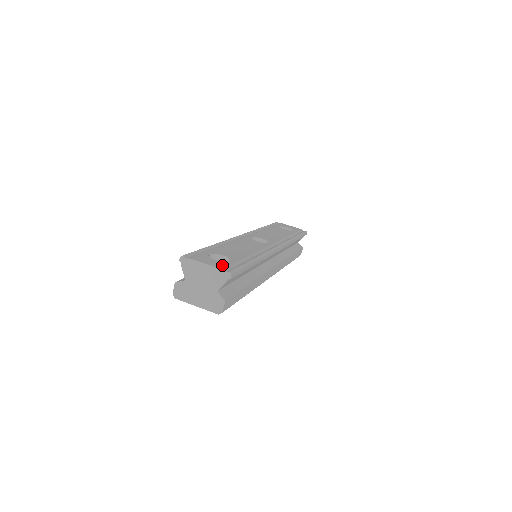
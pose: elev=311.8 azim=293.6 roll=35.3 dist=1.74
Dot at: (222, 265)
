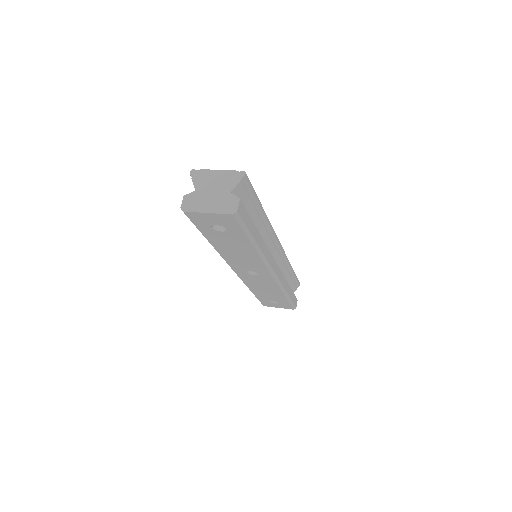
Dot at: occluded
